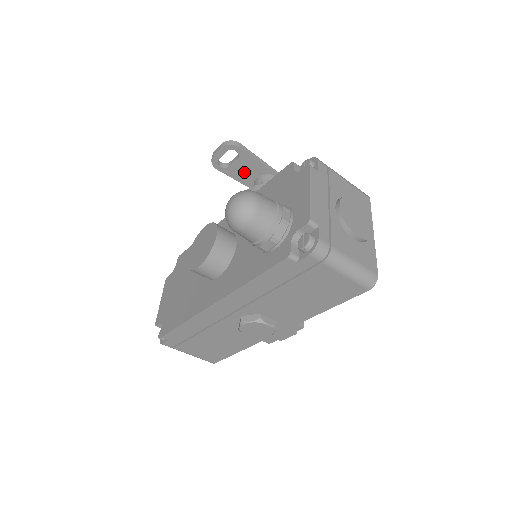
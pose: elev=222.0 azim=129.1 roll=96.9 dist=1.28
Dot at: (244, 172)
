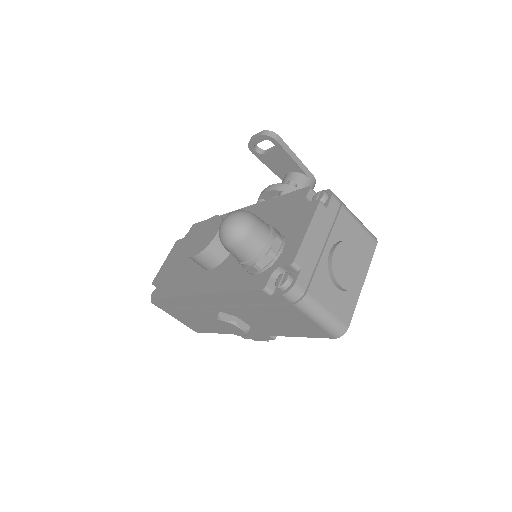
Dot at: (278, 163)
